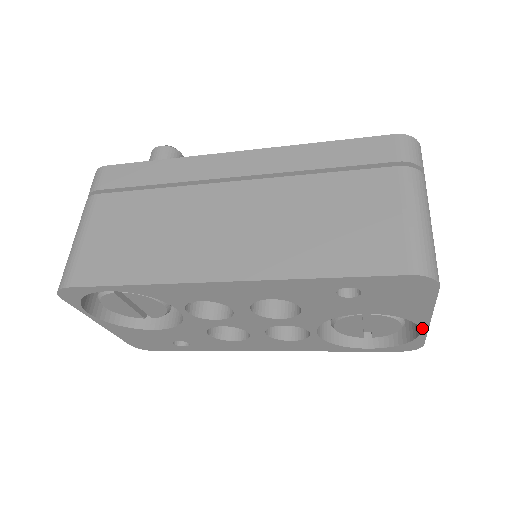
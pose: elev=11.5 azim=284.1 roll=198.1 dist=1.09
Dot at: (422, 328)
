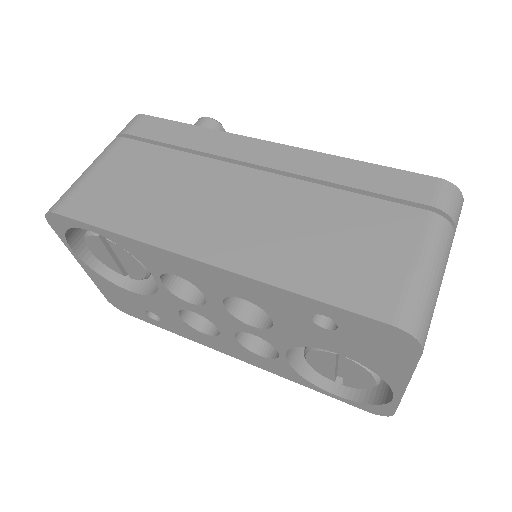
Dot at: (395, 394)
